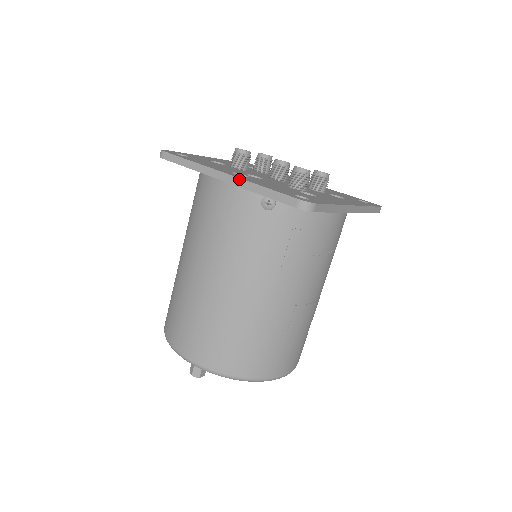
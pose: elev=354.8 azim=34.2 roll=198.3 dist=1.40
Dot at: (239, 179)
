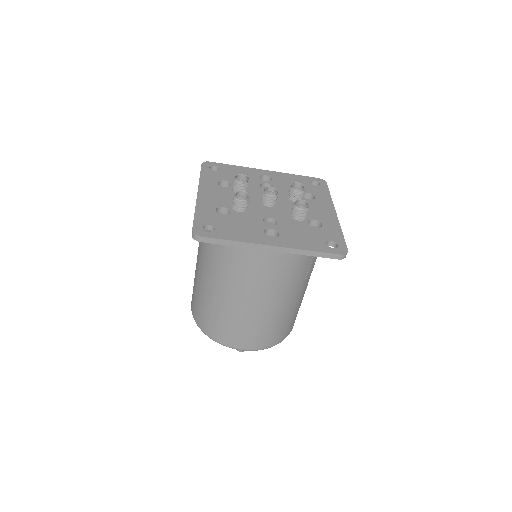
Dot at: (288, 249)
